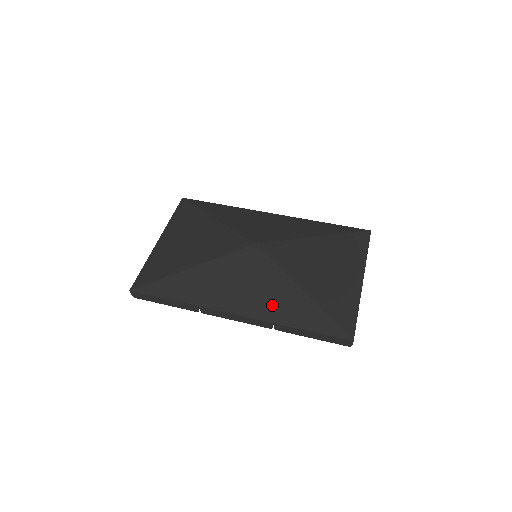
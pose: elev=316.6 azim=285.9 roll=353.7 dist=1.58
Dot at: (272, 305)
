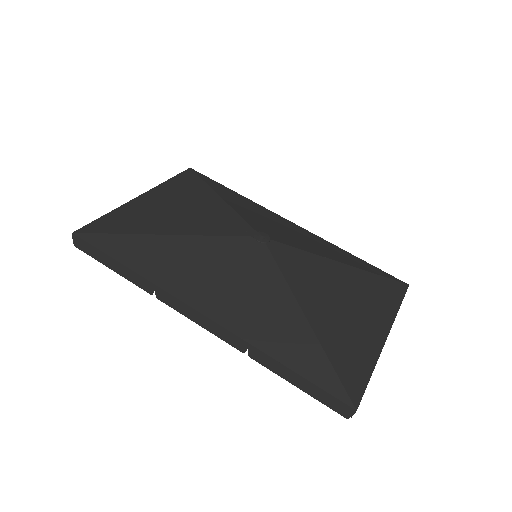
Dot at: (257, 319)
